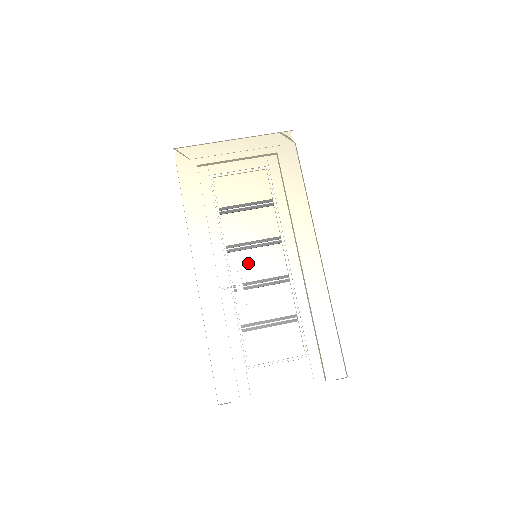
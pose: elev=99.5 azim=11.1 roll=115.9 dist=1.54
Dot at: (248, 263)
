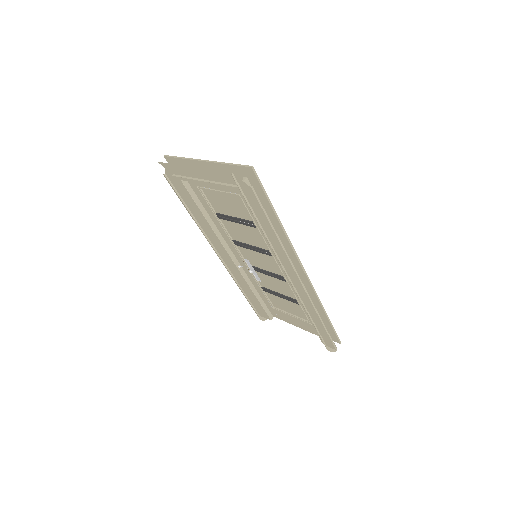
Dot at: (253, 257)
